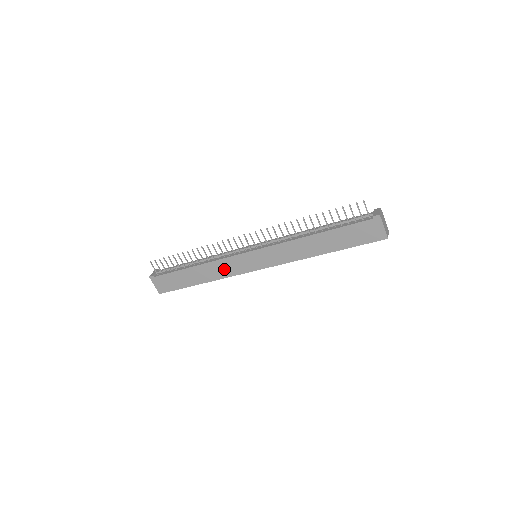
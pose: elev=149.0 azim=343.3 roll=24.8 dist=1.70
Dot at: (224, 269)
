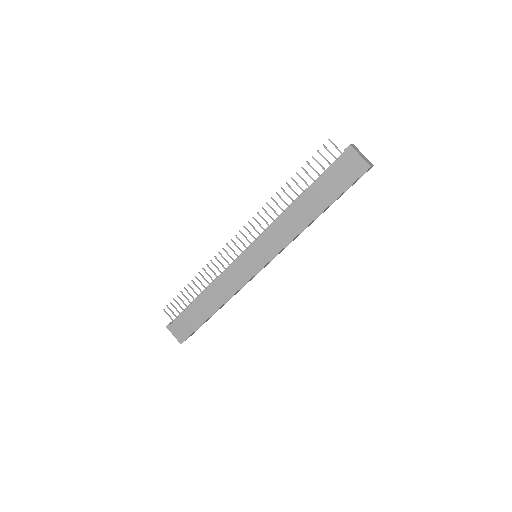
Dot at: (230, 284)
